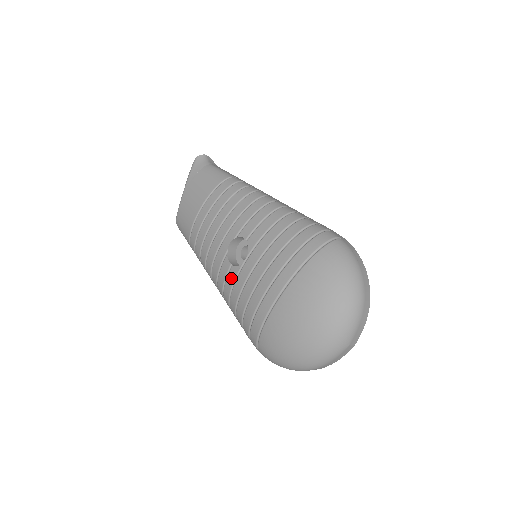
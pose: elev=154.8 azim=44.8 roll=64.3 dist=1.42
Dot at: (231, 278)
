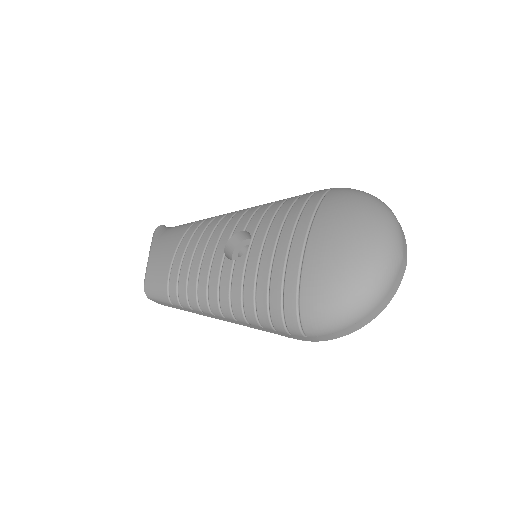
Dot at: (238, 271)
